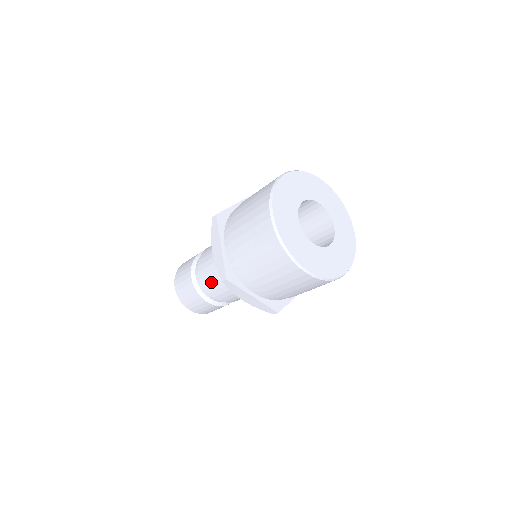
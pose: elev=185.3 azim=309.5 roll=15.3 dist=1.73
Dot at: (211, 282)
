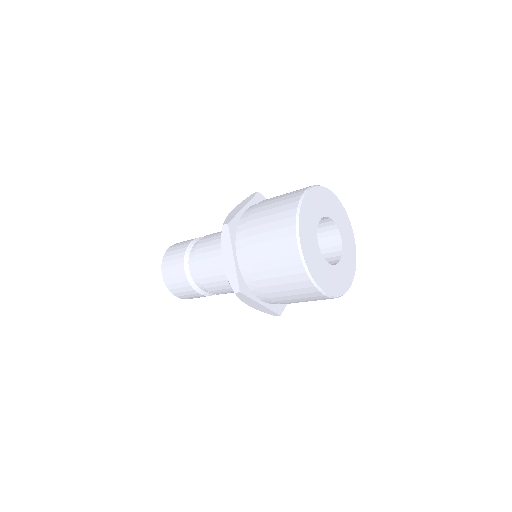
Dot at: (209, 280)
